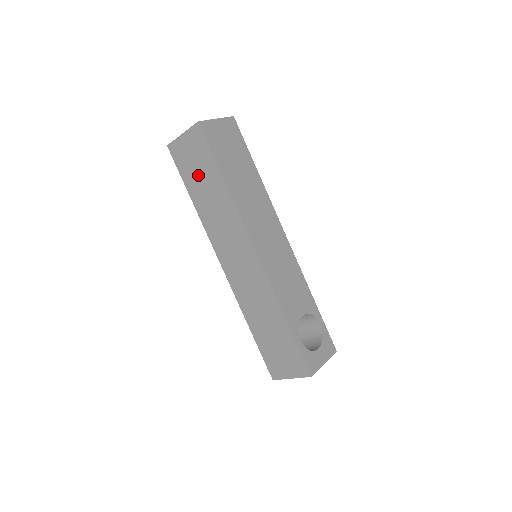
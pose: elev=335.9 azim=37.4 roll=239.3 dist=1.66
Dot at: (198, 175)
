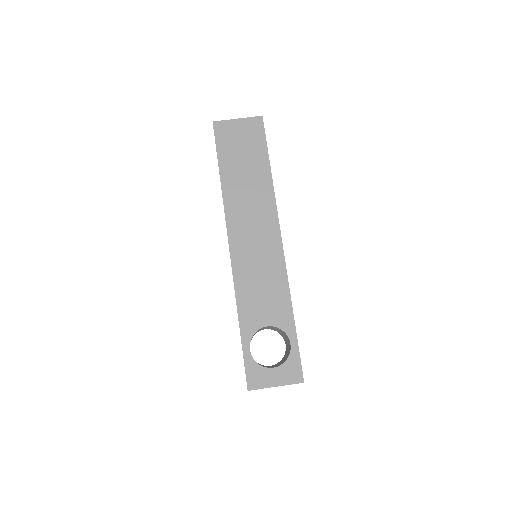
Dot at: occluded
